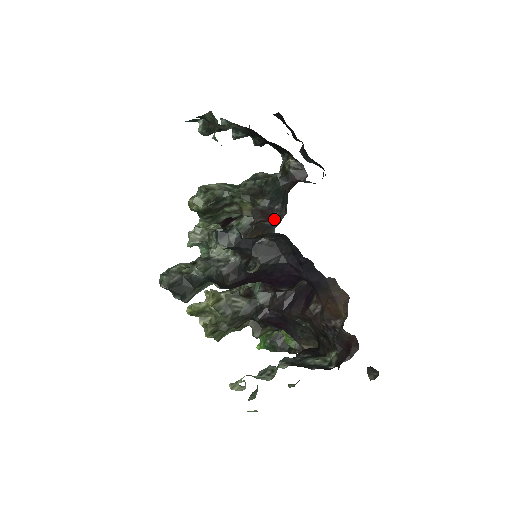
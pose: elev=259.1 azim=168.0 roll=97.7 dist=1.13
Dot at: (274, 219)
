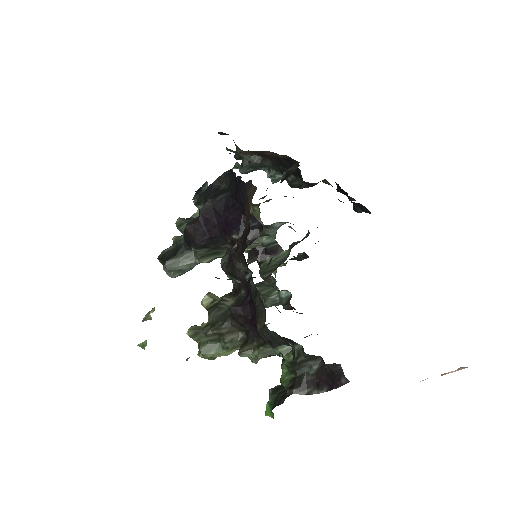
Dot at: occluded
